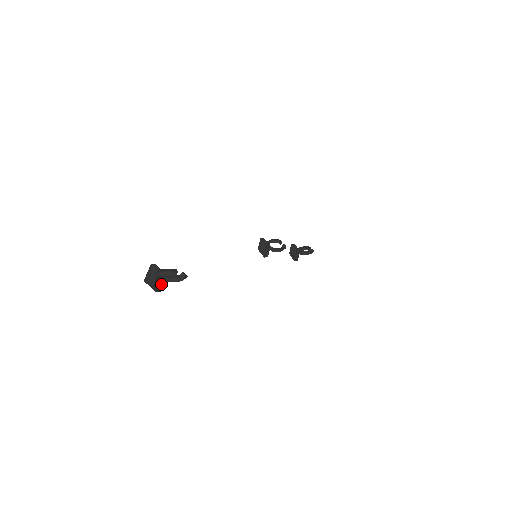
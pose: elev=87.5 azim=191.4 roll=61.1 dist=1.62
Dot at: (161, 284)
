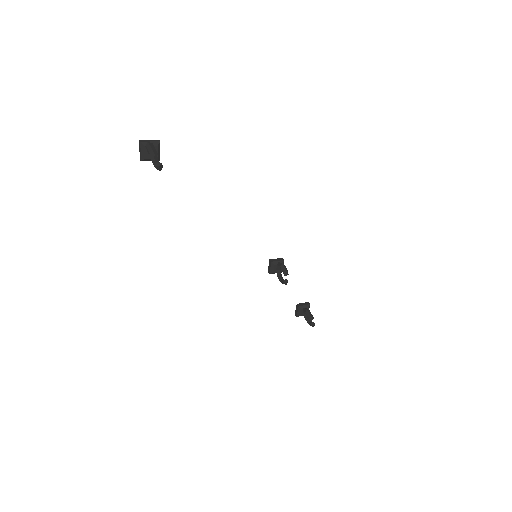
Dot at: (146, 156)
